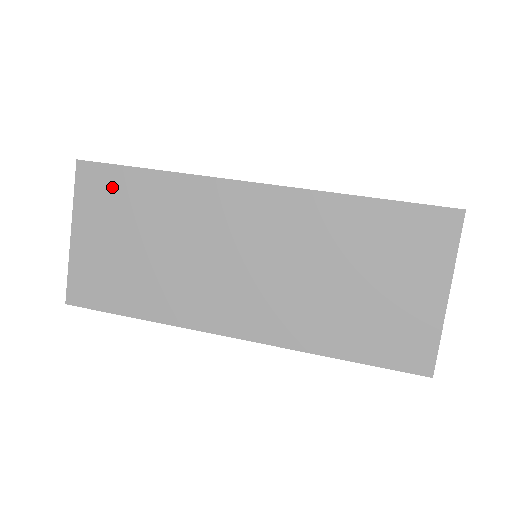
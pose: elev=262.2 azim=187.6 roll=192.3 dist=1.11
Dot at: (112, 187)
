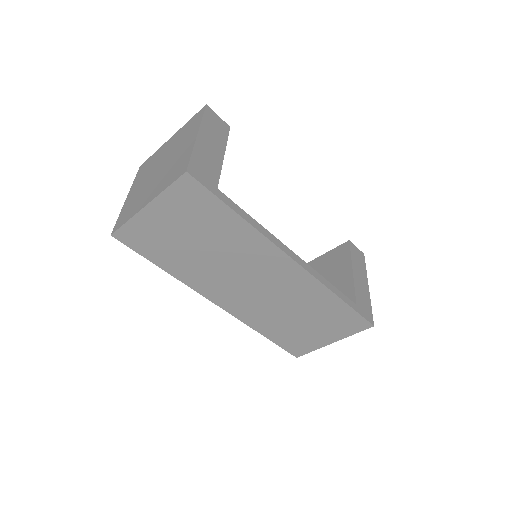
Dot at: (201, 204)
